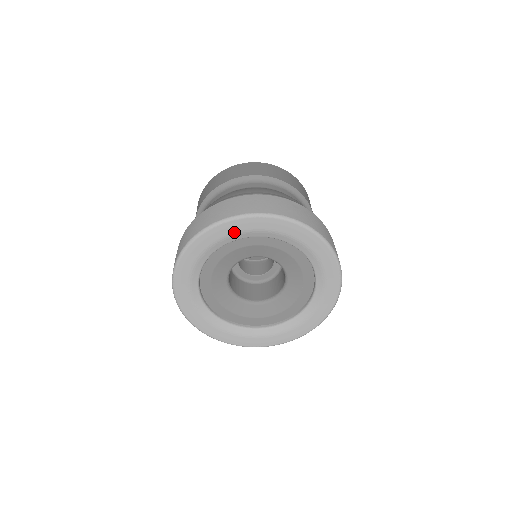
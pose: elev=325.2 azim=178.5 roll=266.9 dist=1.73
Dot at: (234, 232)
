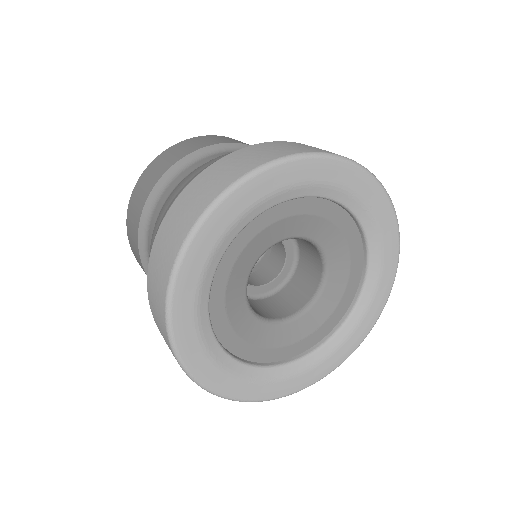
Dot at: (337, 182)
